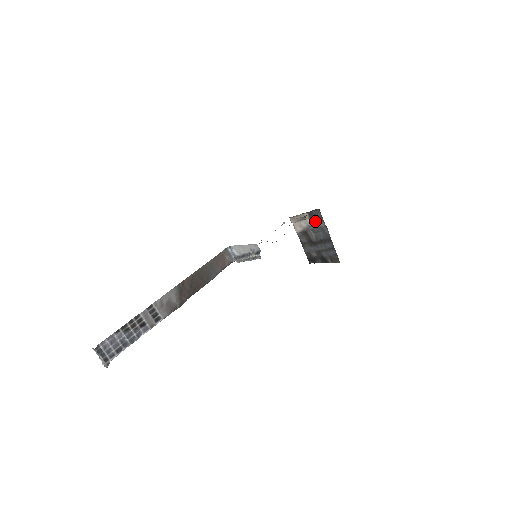
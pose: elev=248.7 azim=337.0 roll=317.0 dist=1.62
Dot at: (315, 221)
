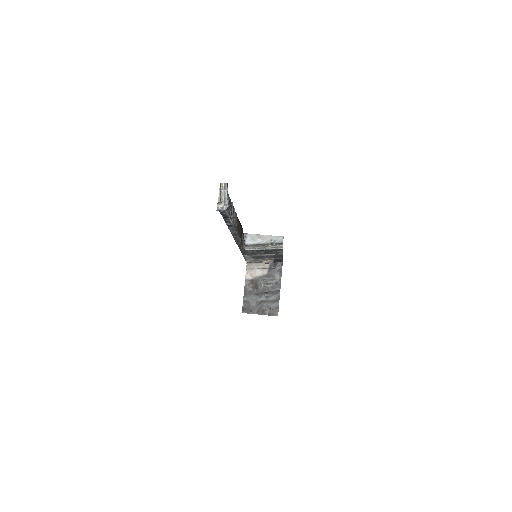
Dot at: (272, 272)
